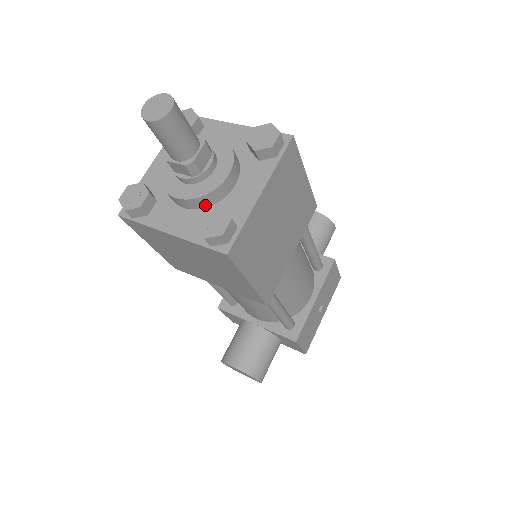
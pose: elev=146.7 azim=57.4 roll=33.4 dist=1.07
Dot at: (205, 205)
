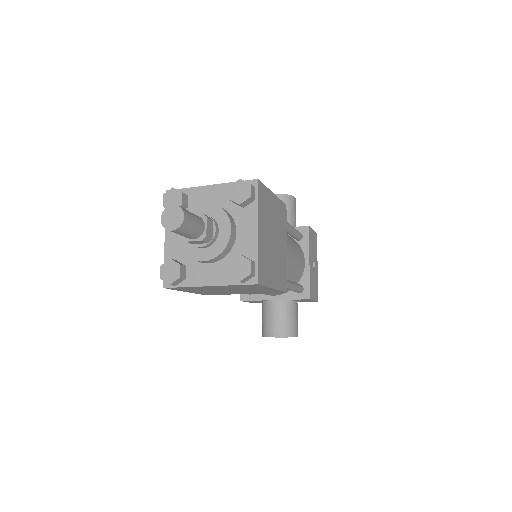
Dot at: (224, 256)
